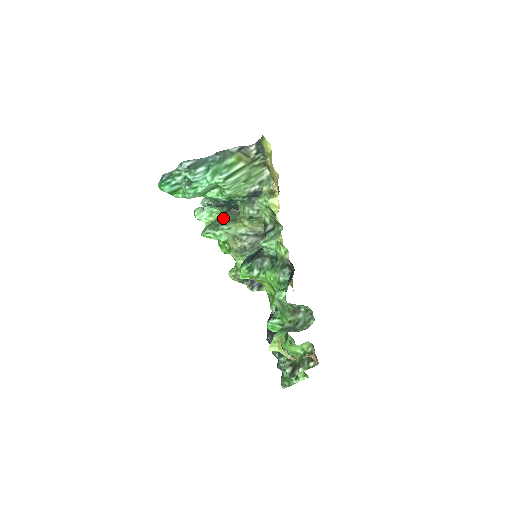
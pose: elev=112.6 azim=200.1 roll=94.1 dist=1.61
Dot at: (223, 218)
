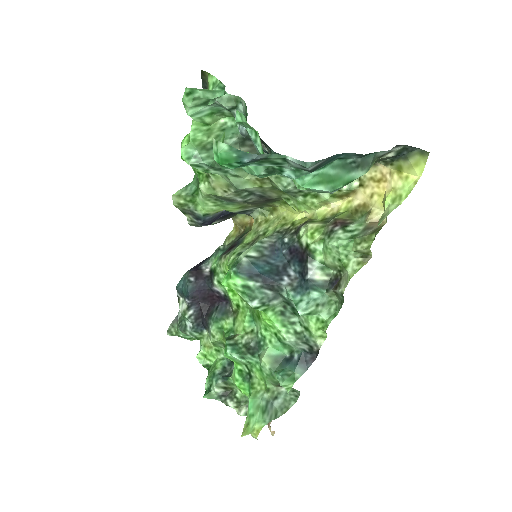
Dot at: occluded
